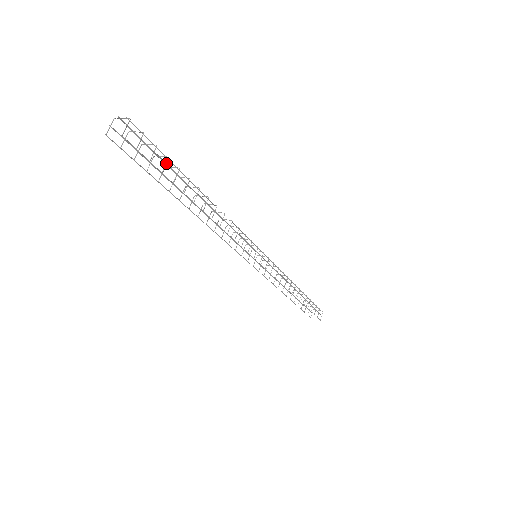
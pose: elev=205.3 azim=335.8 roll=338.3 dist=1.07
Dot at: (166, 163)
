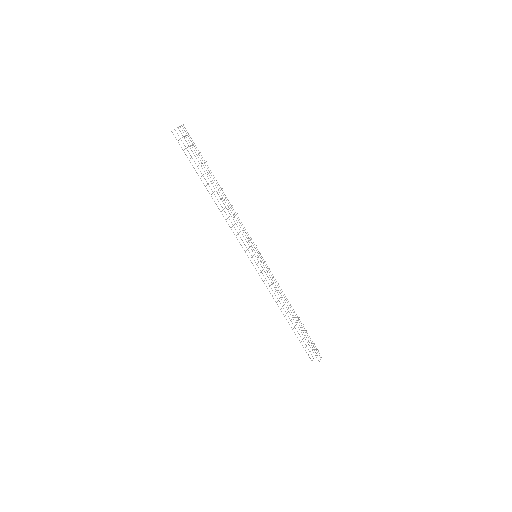
Dot at: occluded
